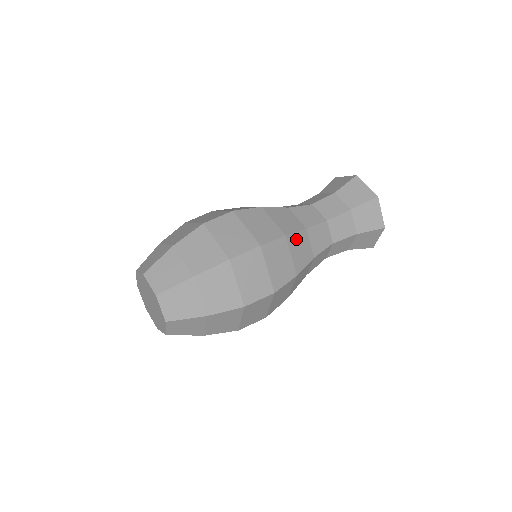
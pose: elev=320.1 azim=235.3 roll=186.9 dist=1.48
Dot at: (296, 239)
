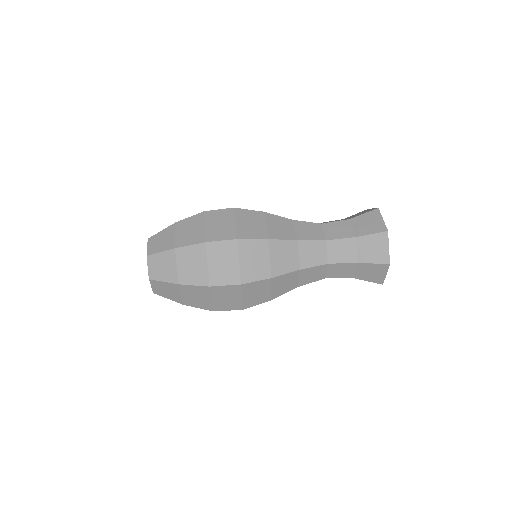
Dot at: (281, 246)
